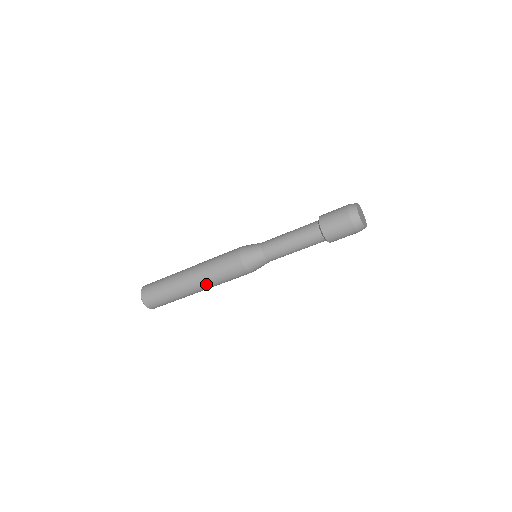
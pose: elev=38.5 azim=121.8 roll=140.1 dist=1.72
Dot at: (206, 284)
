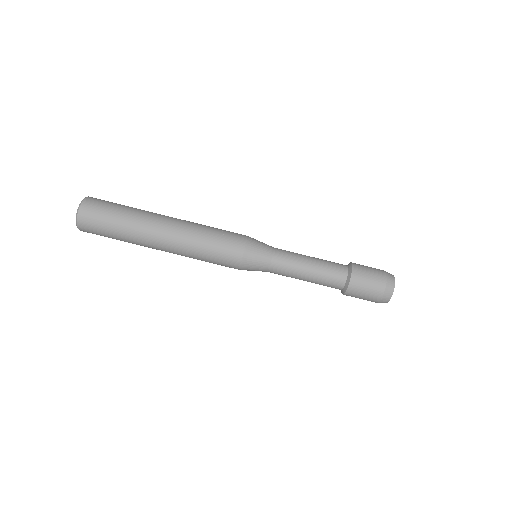
Dot at: (184, 230)
